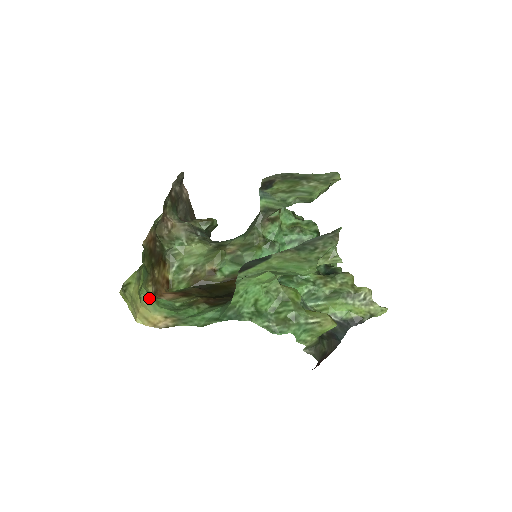
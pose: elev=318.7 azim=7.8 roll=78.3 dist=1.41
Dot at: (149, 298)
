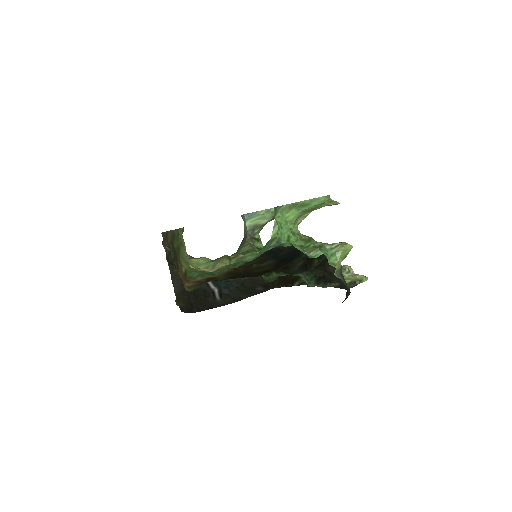
Dot at: occluded
